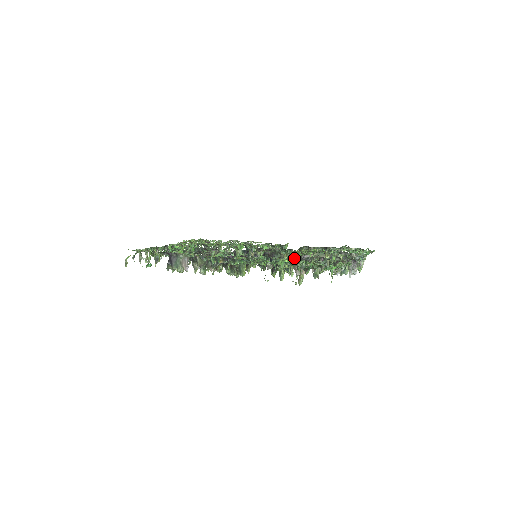
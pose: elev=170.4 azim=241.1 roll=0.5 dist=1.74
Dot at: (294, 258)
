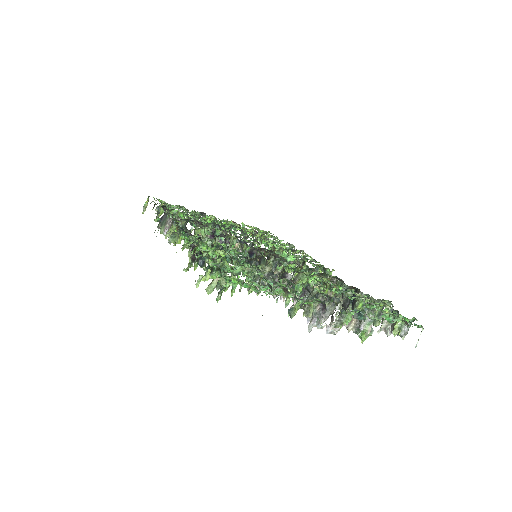
Dot at: occluded
